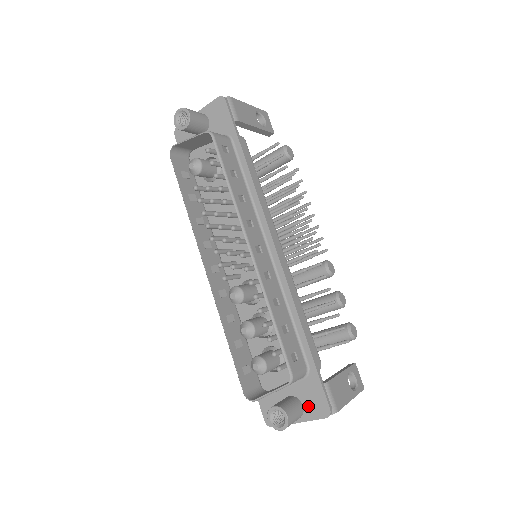
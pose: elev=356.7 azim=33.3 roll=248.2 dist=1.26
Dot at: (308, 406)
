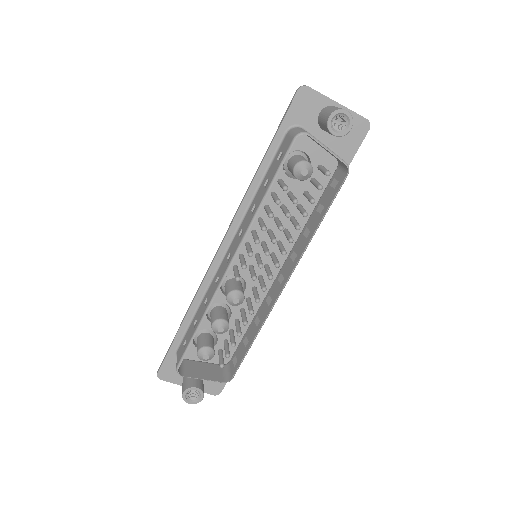
Dot at: (206, 383)
